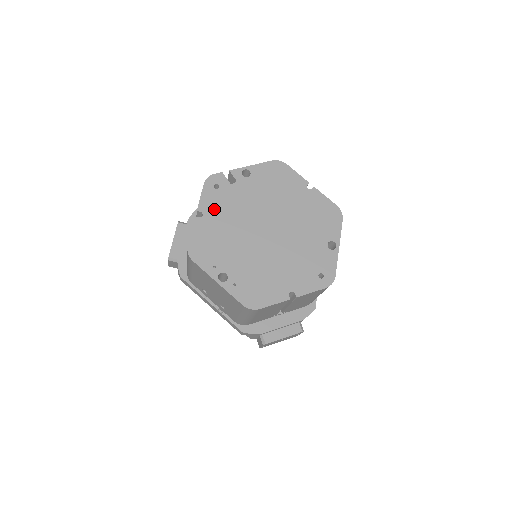
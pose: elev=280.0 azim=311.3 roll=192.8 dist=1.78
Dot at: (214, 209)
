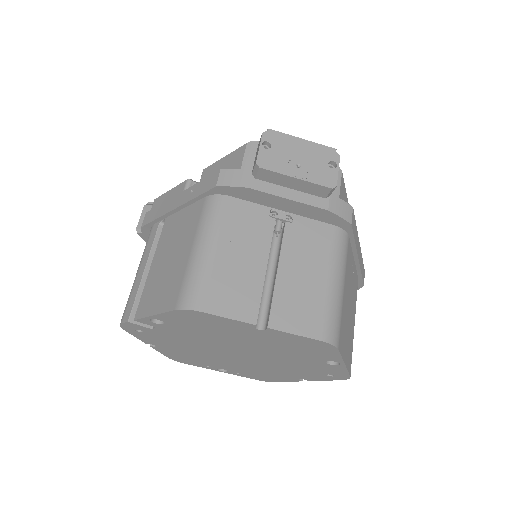
Dot at: (160, 343)
